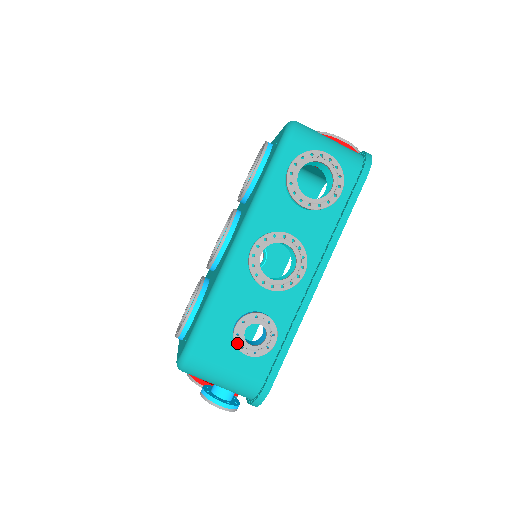
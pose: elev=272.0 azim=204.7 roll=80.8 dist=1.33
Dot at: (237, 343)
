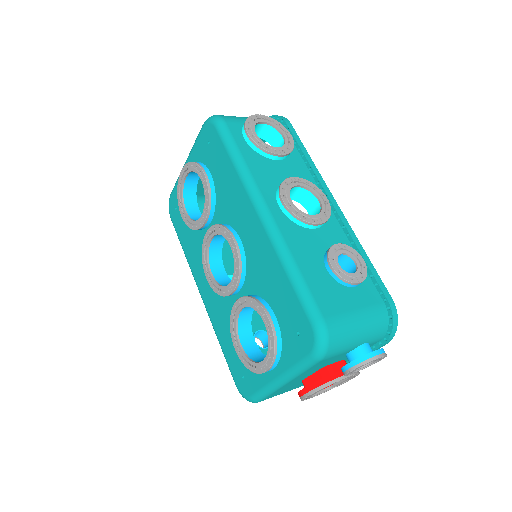
Dot at: (345, 278)
